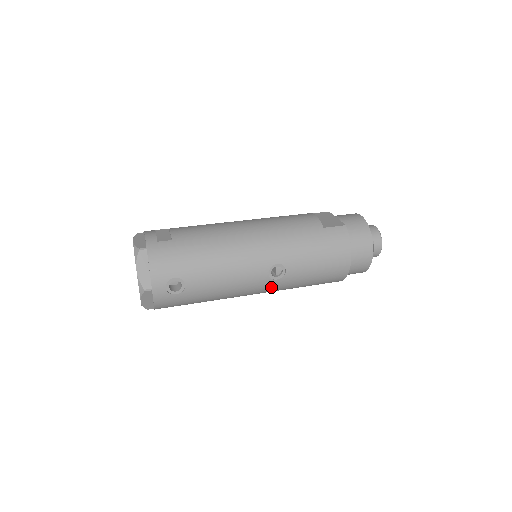
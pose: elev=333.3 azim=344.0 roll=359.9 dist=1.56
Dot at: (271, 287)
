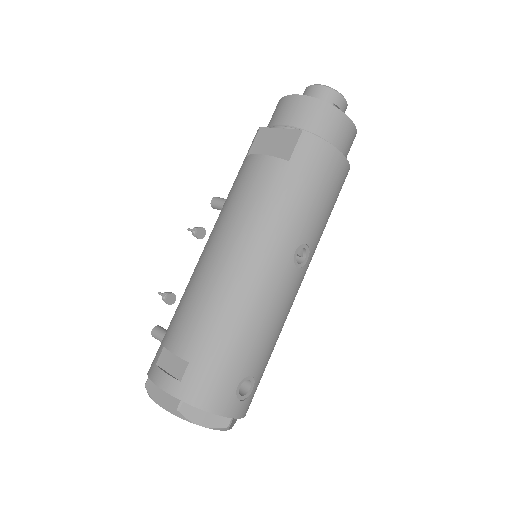
Dot at: (307, 268)
